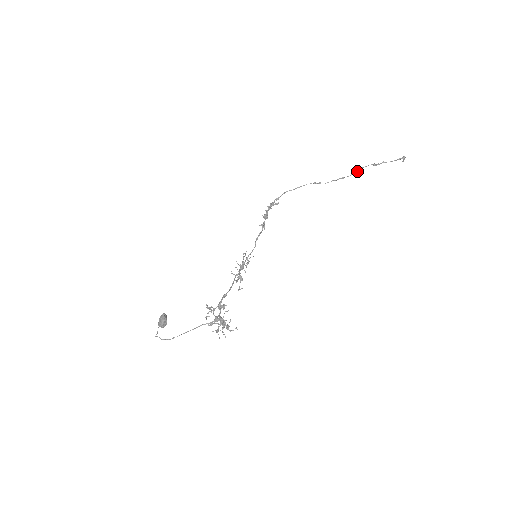
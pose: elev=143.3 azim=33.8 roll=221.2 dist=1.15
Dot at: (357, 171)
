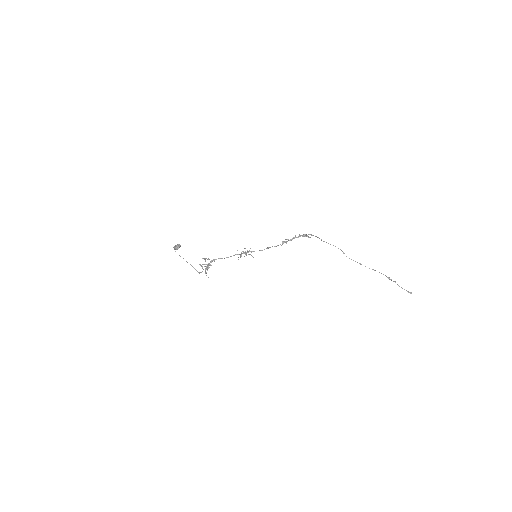
Dot at: (373, 269)
